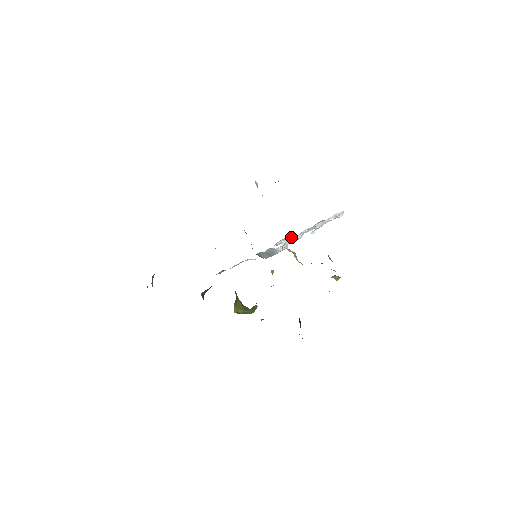
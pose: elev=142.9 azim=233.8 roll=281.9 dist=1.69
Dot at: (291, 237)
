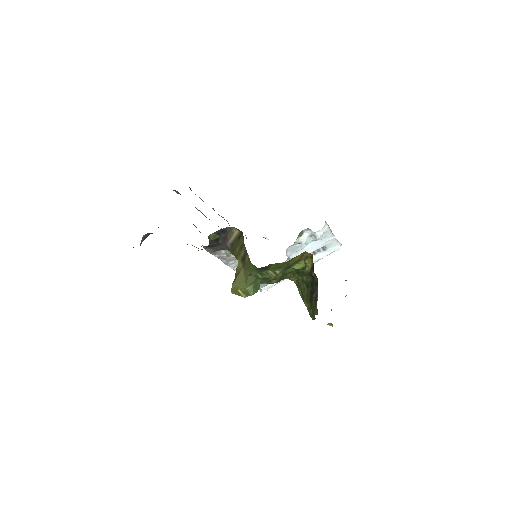
Dot at: occluded
